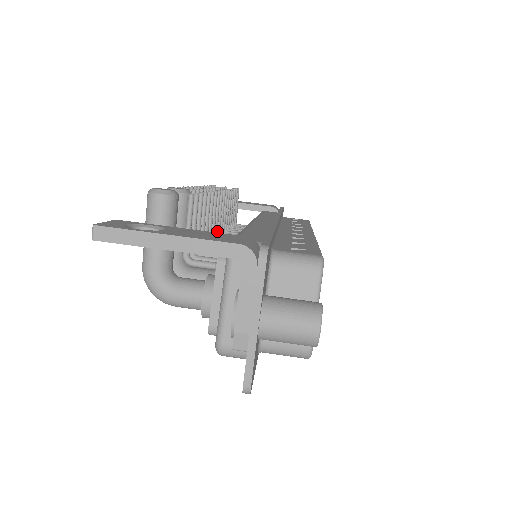
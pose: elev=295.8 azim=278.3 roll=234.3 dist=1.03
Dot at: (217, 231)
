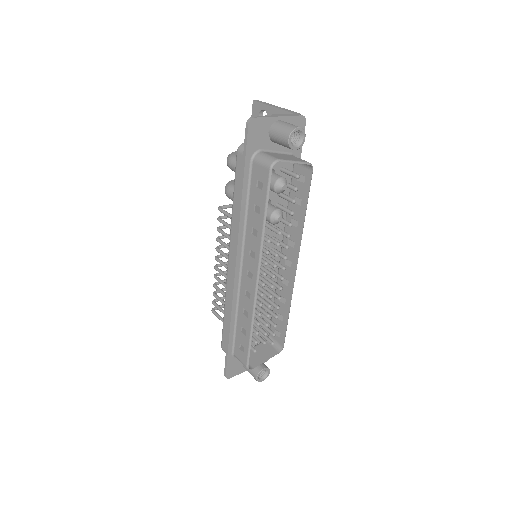
Dot at: occluded
